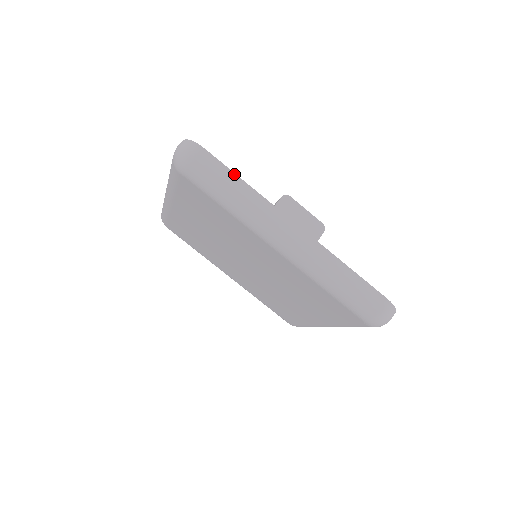
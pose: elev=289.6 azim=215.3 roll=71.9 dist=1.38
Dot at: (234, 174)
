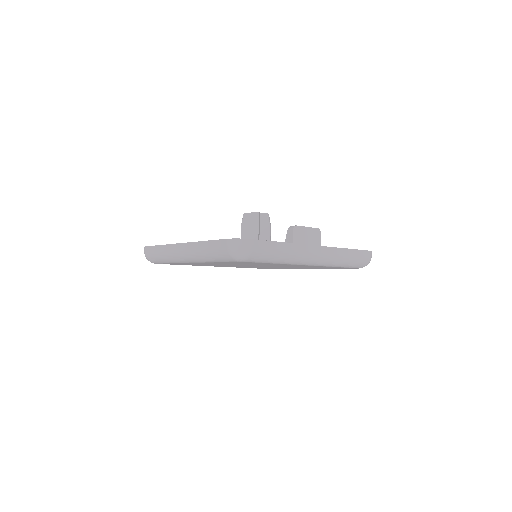
Dot at: (275, 242)
